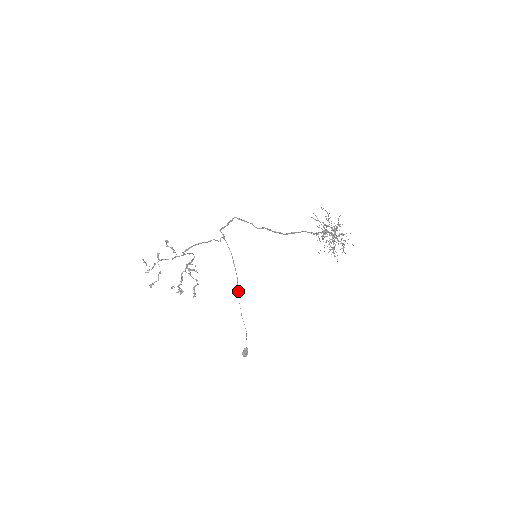
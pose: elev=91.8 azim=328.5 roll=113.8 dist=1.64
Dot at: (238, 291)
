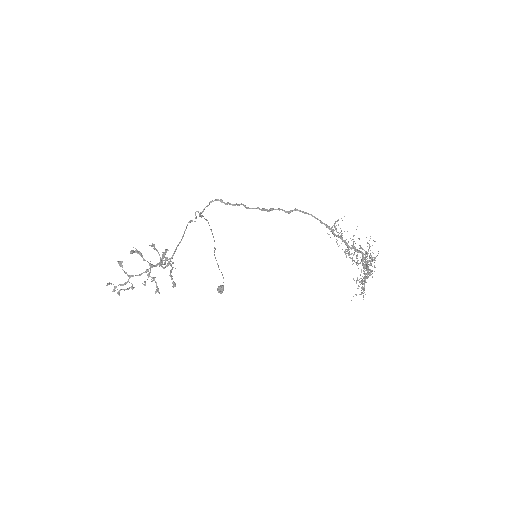
Dot at: occluded
